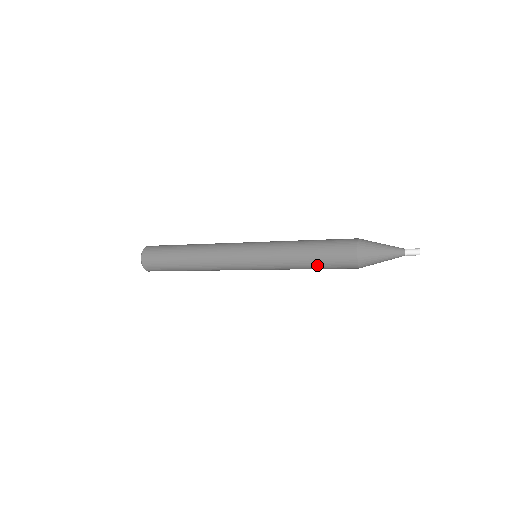
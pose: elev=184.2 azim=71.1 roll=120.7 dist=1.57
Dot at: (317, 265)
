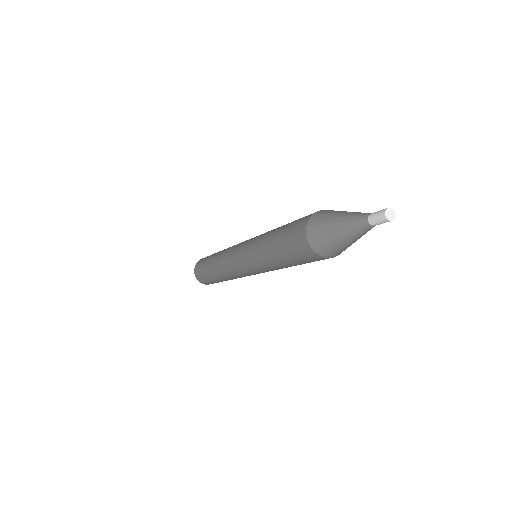
Dot at: (281, 256)
